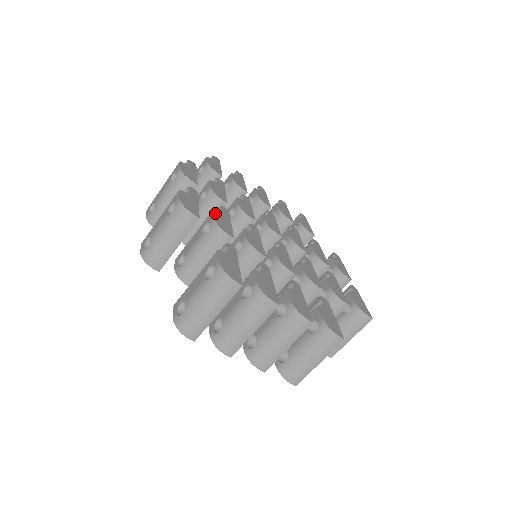
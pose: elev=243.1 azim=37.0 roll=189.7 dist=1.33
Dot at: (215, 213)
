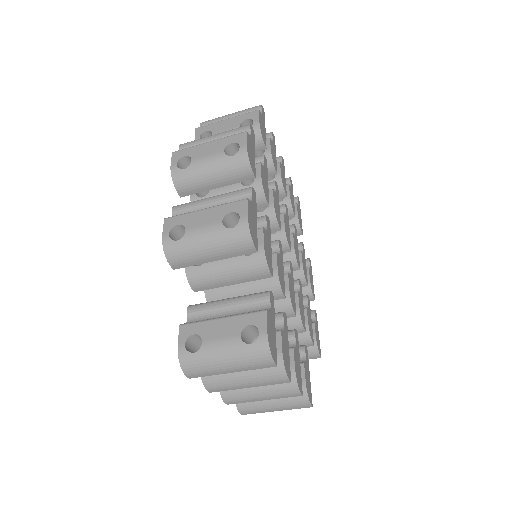
Dot at: (264, 234)
